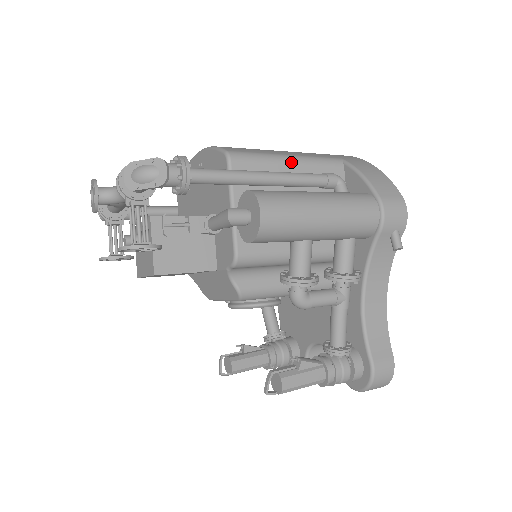
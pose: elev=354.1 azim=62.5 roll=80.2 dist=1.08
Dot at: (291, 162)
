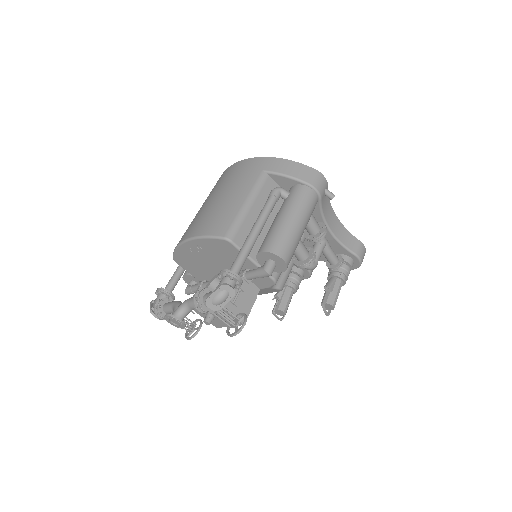
Dot at: (251, 206)
